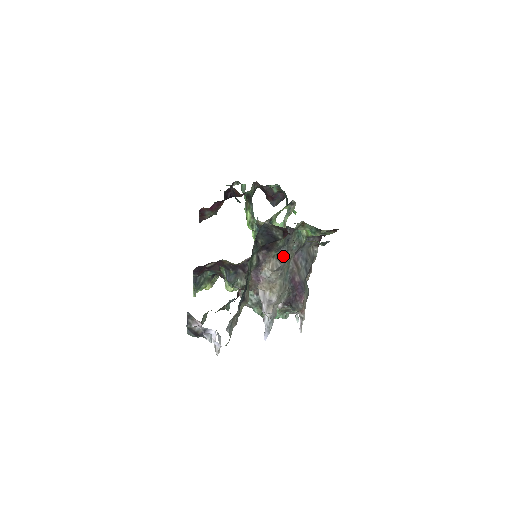
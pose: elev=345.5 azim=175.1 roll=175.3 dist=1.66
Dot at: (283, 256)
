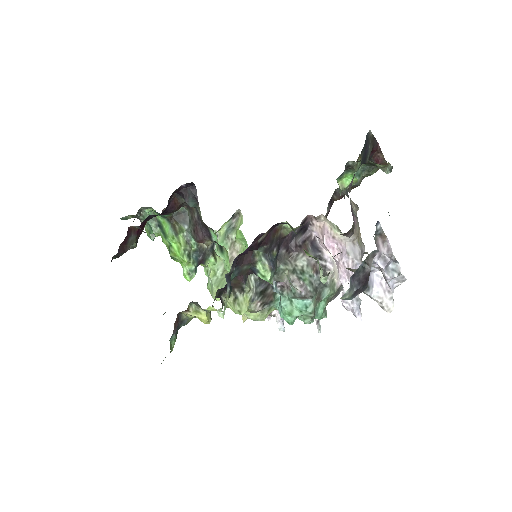
Dot at: occluded
